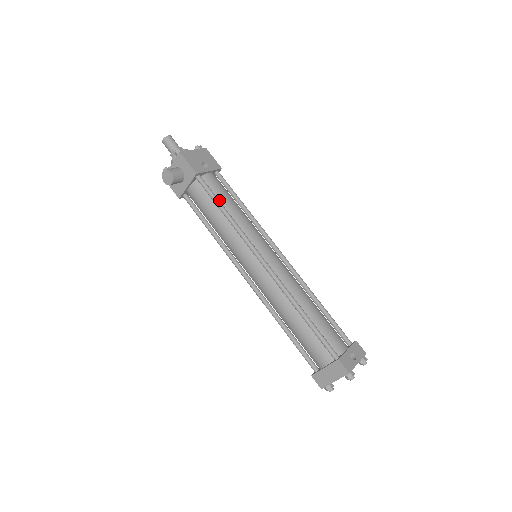
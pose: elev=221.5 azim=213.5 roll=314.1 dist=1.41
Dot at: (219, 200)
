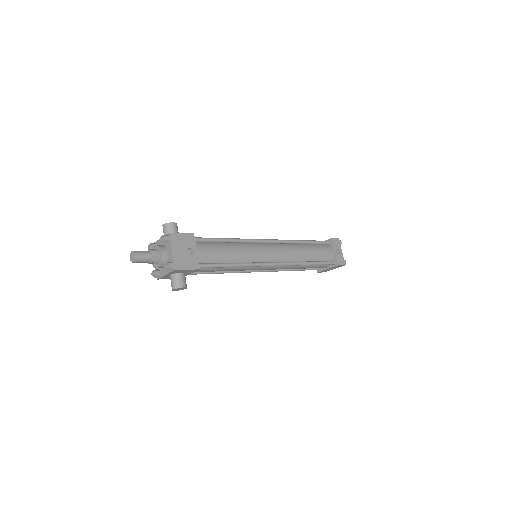
Dot at: (220, 261)
